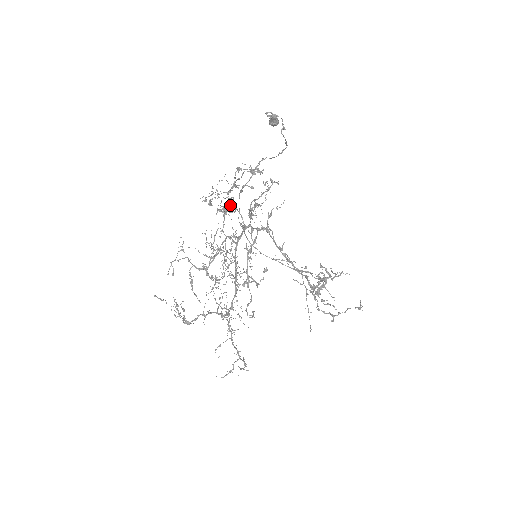
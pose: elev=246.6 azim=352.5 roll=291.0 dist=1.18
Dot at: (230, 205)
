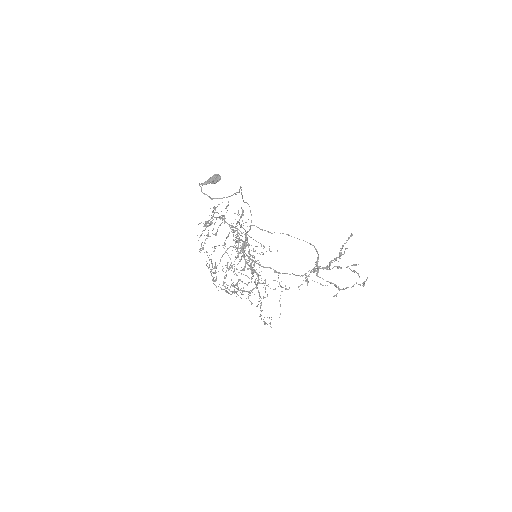
Dot at: (216, 234)
